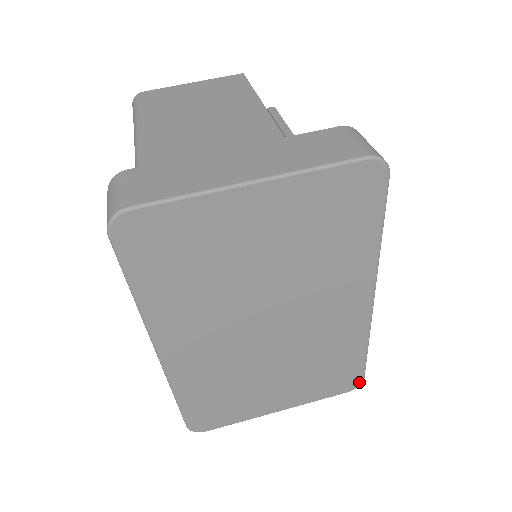
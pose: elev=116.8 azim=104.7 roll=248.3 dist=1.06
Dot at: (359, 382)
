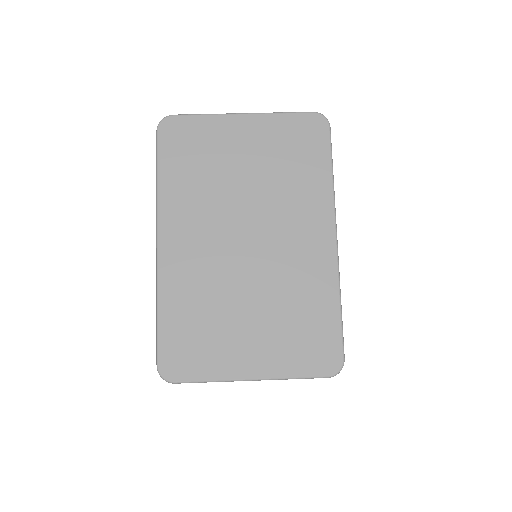
Dot at: (339, 362)
